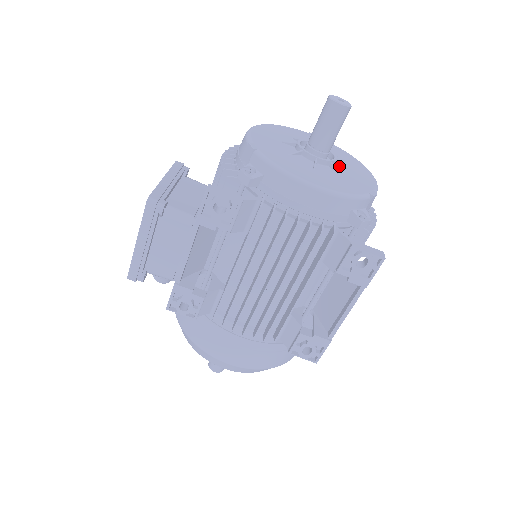
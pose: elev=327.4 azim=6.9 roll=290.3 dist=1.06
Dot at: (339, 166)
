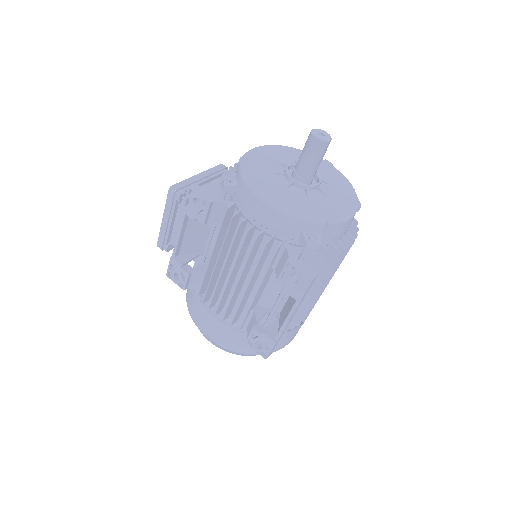
Dot at: (319, 192)
